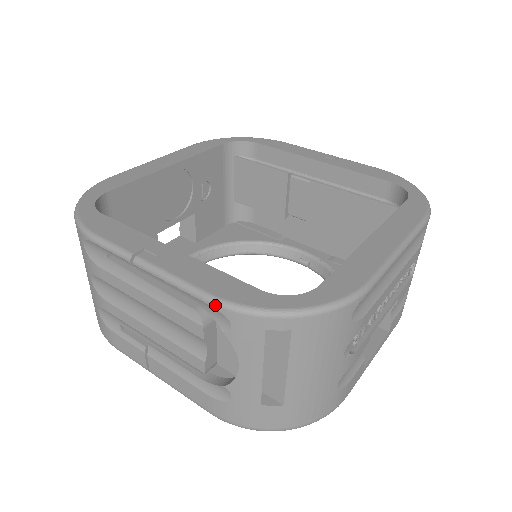
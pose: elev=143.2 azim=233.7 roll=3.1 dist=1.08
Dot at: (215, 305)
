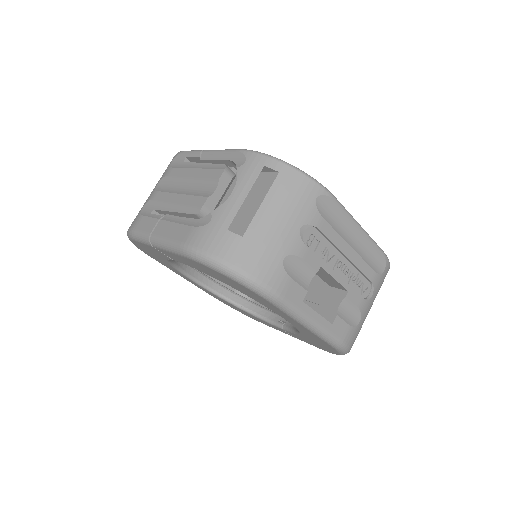
Dot at: (243, 150)
